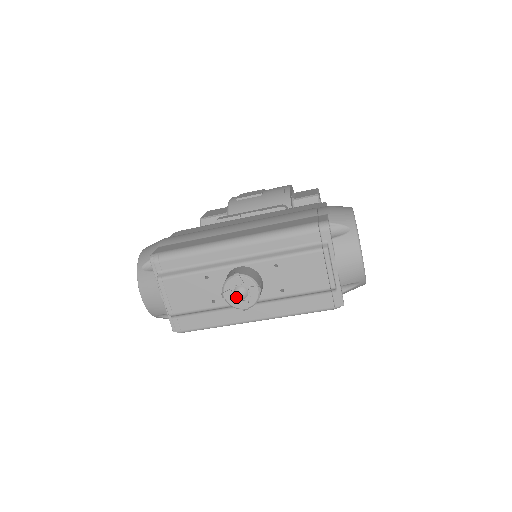
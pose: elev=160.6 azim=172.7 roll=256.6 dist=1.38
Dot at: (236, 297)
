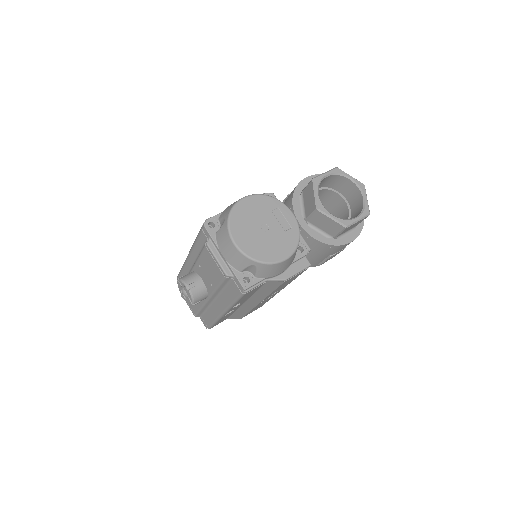
Dot at: (185, 296)
